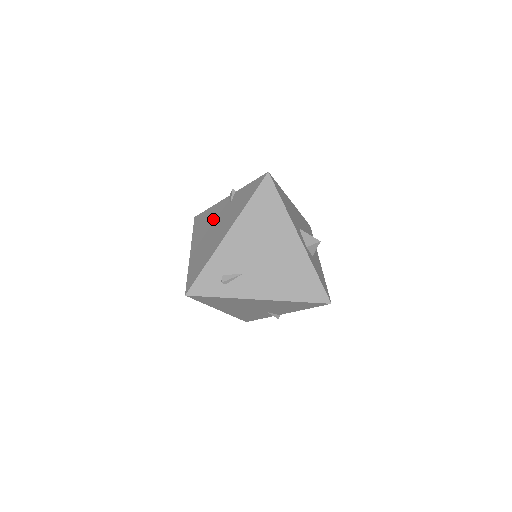
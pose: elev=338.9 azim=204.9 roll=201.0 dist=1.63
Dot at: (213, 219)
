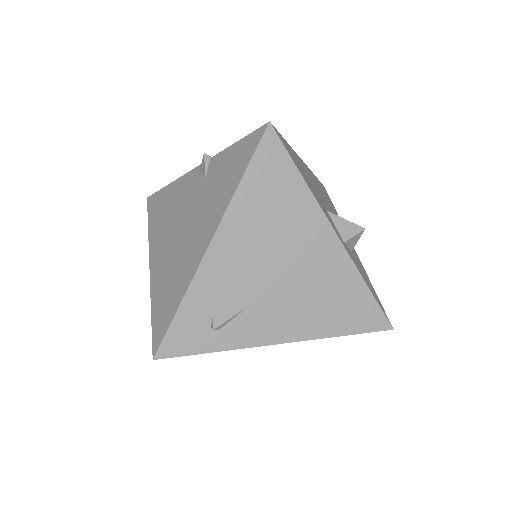
Dot at: (179, 208)
